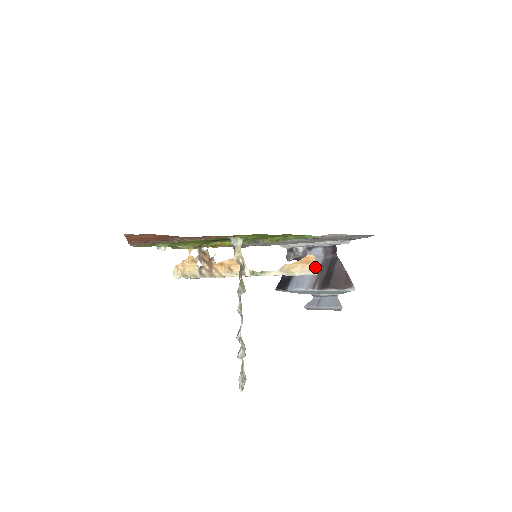
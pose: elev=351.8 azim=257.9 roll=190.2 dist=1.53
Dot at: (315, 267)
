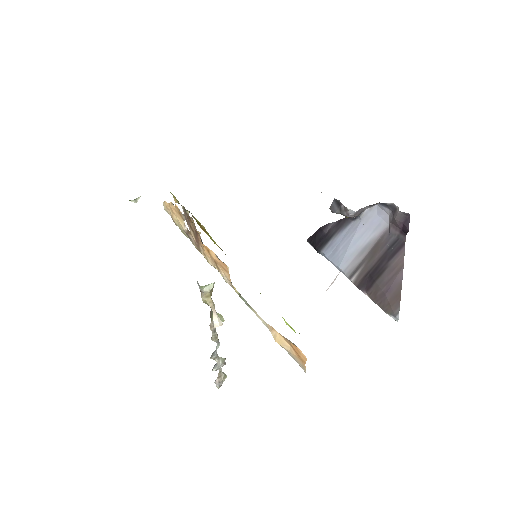
Dot at: (305, 367)
